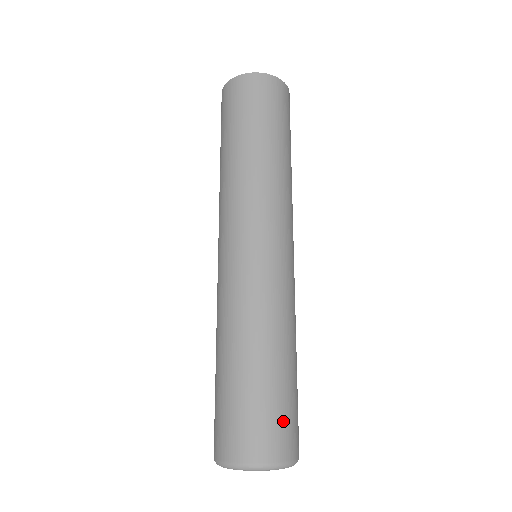
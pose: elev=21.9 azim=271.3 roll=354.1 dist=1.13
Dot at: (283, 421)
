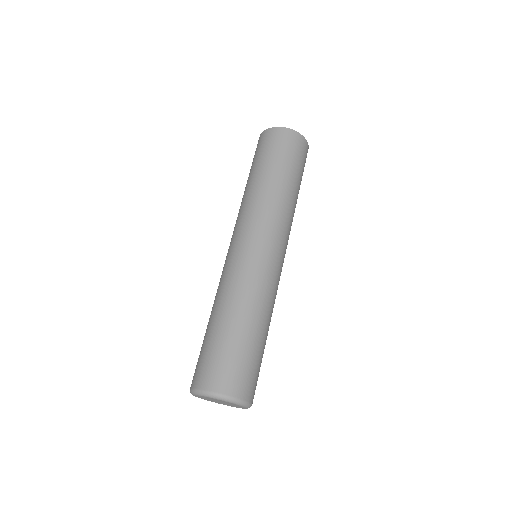
Dot at: (236, 367)
